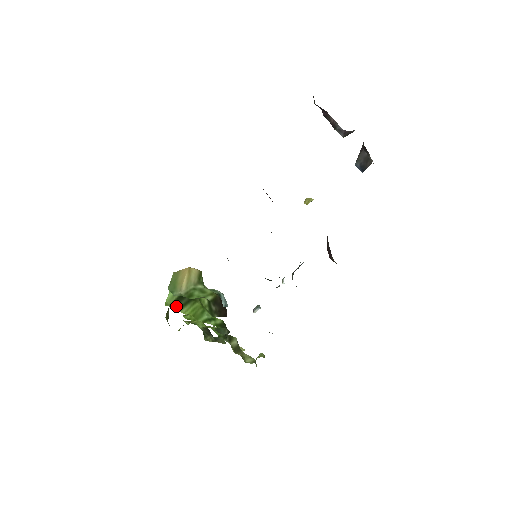
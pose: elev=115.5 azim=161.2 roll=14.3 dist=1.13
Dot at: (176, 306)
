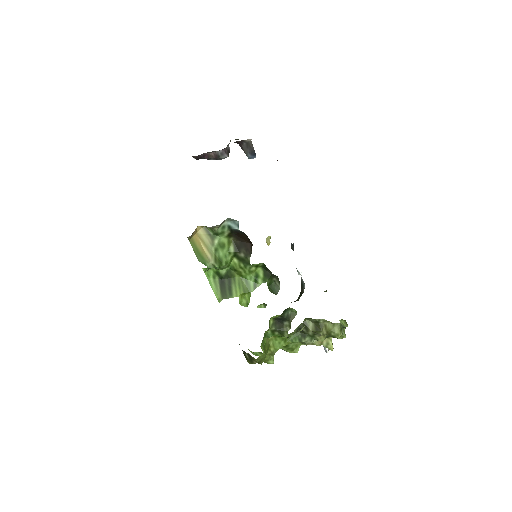
Dot at: (226, 295)
